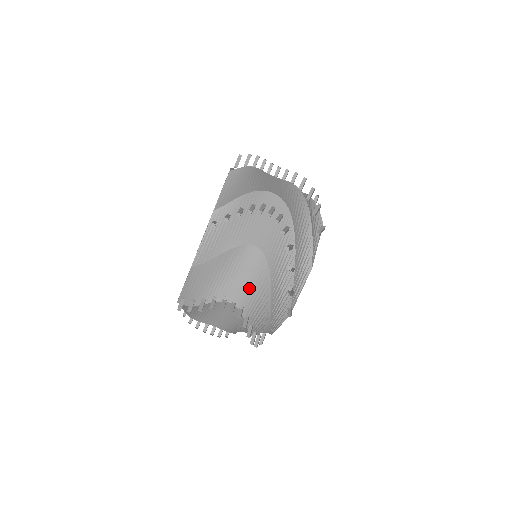
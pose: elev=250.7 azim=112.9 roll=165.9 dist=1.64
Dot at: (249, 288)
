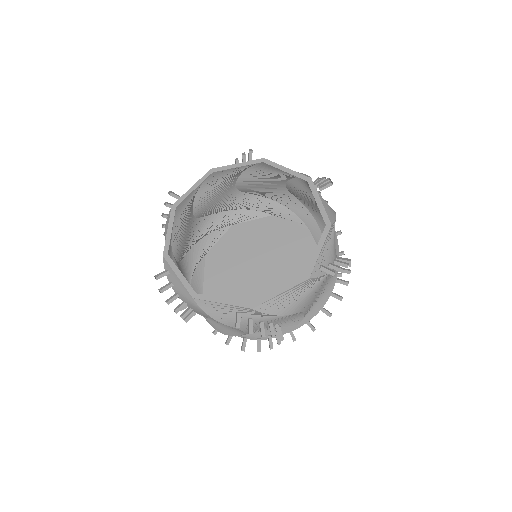
Dot at: (211, 321)
